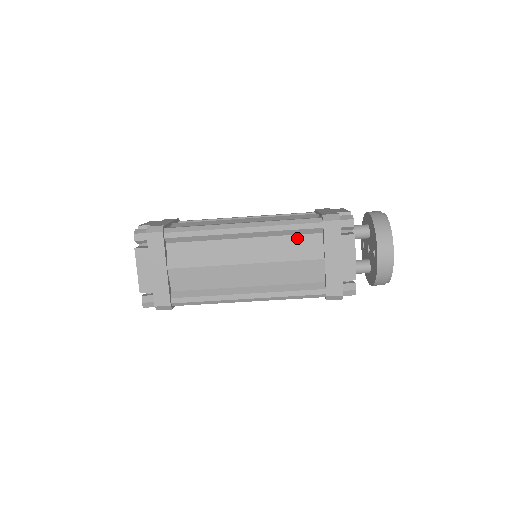
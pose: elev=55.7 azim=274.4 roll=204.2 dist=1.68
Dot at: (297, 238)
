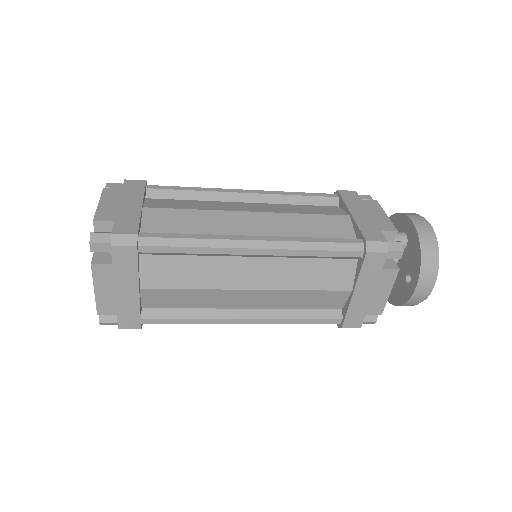
Dot at: (324, 263)
